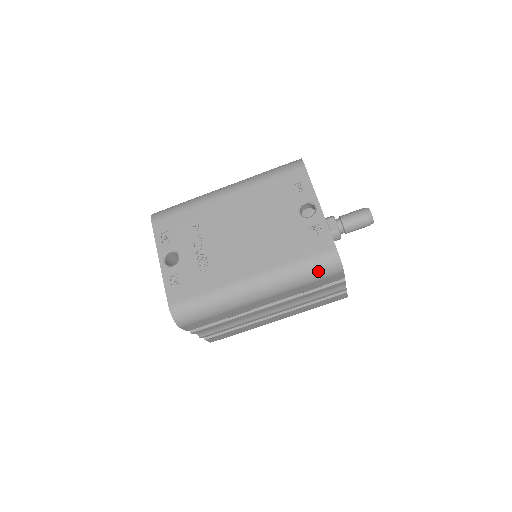
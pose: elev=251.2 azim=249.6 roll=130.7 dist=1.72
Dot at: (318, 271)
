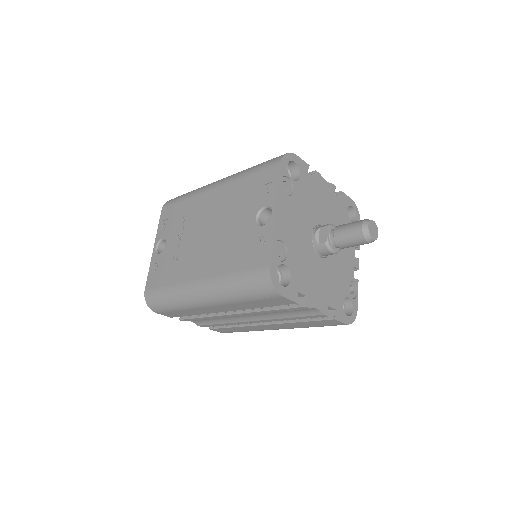
Dot at: (252, 289)
